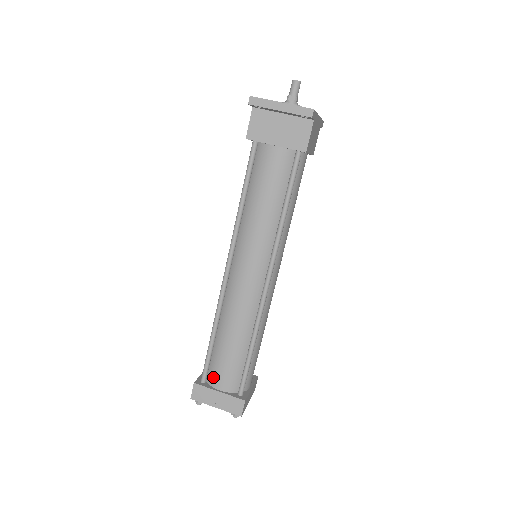
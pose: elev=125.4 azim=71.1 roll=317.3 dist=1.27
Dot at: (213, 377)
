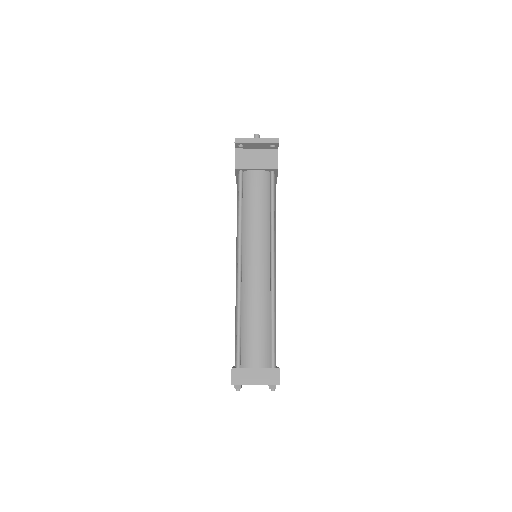
Dot at: (247, 359)
